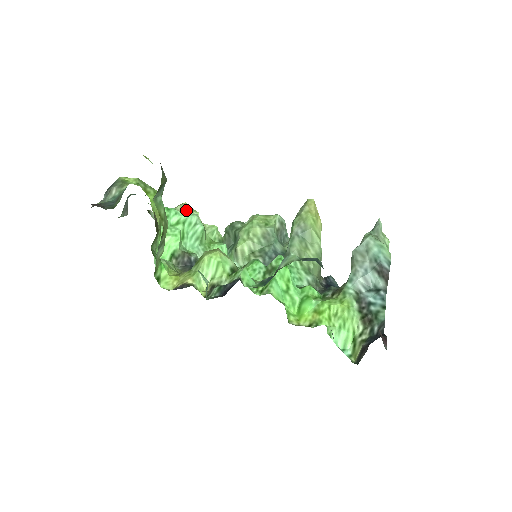
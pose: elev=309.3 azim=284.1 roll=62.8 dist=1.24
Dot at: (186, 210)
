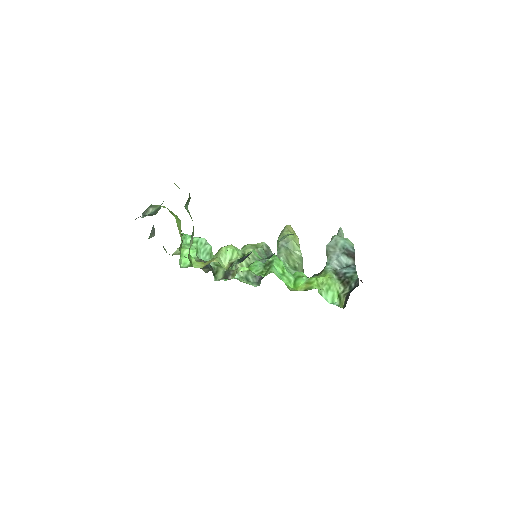
Dot at: occluded
